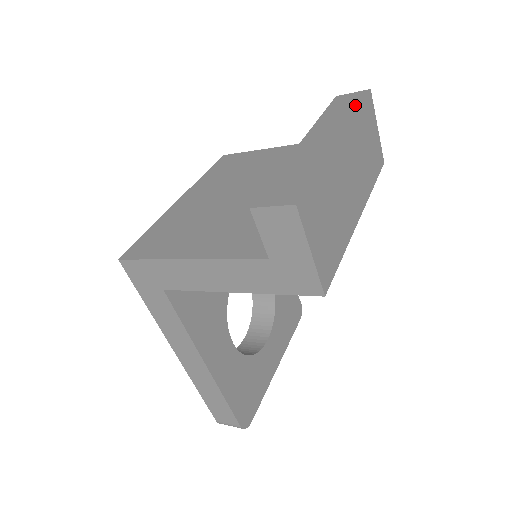
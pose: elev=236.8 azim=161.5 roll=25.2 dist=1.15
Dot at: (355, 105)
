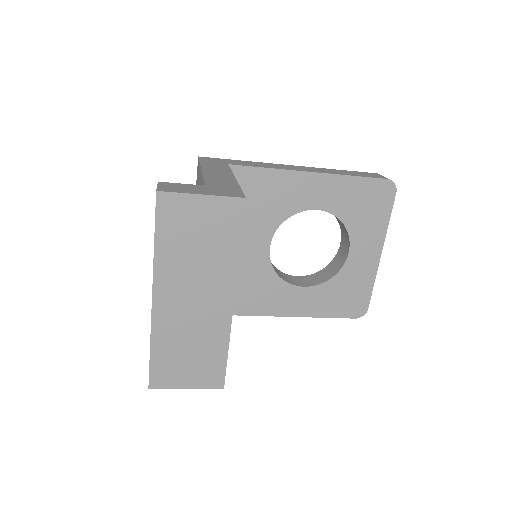
Dot at: occluded
